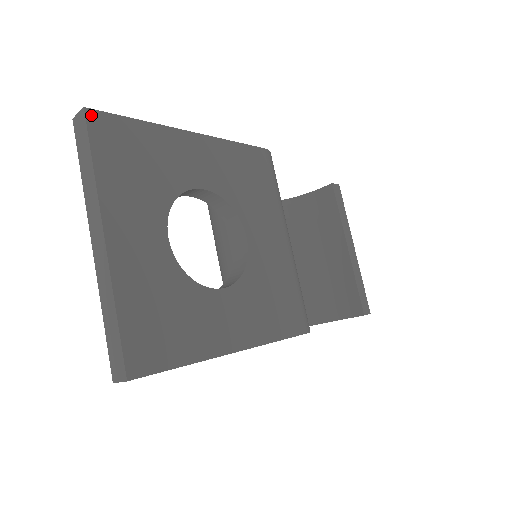
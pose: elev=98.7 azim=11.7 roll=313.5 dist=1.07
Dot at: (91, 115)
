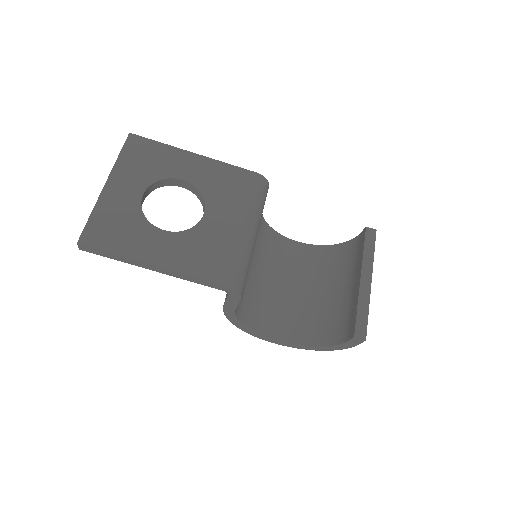
Dot at: (131, 136)
